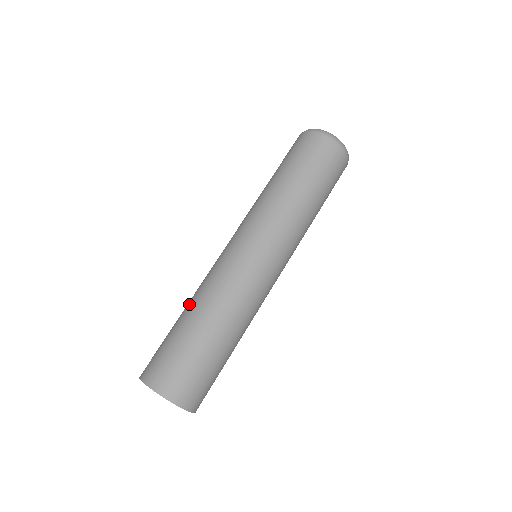
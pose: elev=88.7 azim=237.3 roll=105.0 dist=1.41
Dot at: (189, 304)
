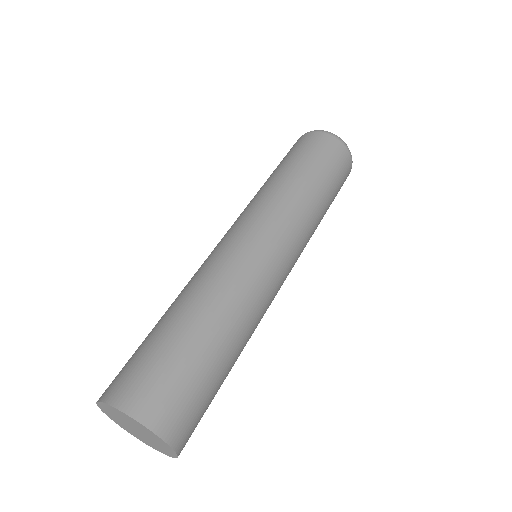
Dot at: (172, 303)
